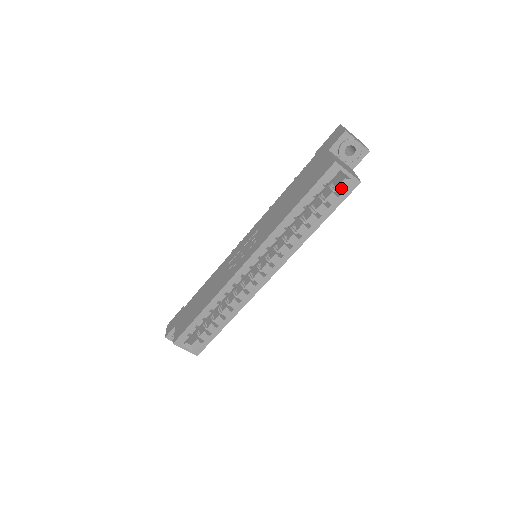
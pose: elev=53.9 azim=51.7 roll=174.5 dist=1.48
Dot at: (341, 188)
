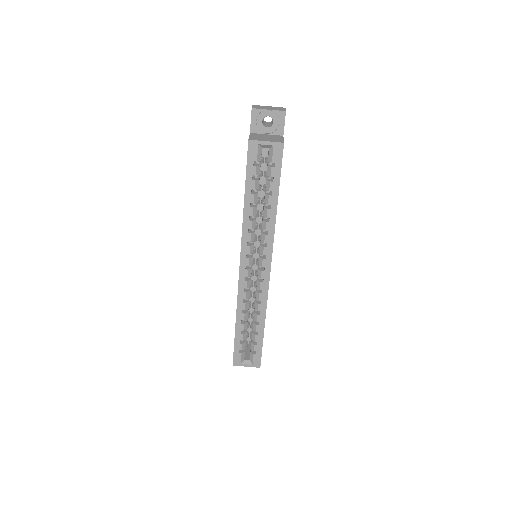
Dot at: (271, 158)
